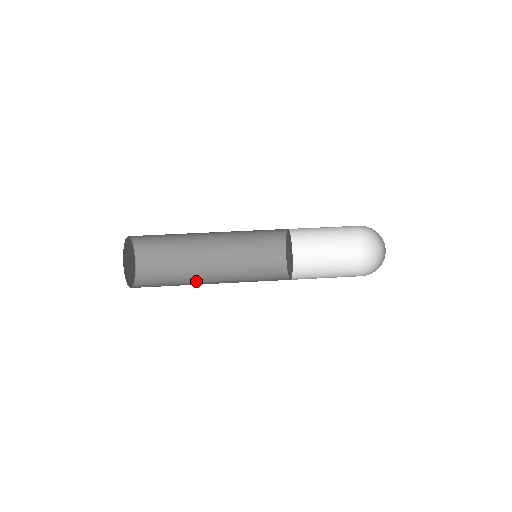
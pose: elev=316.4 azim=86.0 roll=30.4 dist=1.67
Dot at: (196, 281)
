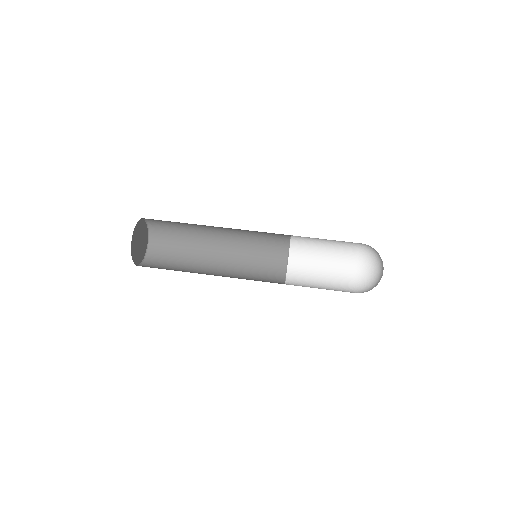
Dot at: occluded
